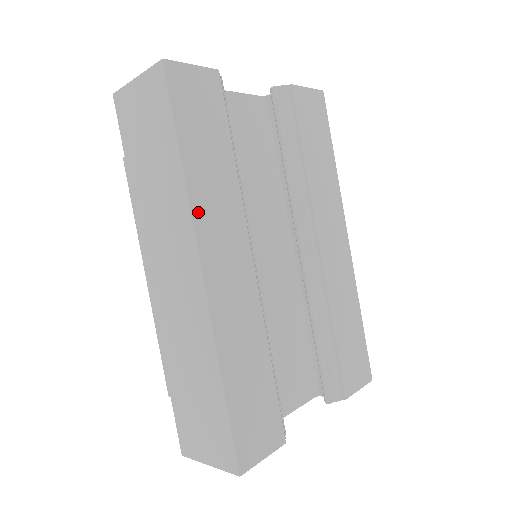
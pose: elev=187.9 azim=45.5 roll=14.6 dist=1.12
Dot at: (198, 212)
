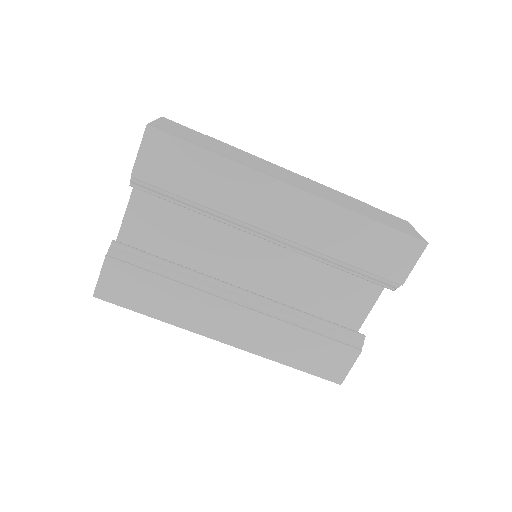
Dot at: (189, 325)
